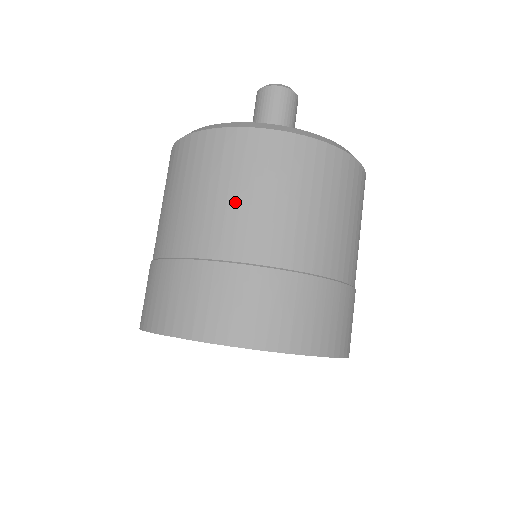
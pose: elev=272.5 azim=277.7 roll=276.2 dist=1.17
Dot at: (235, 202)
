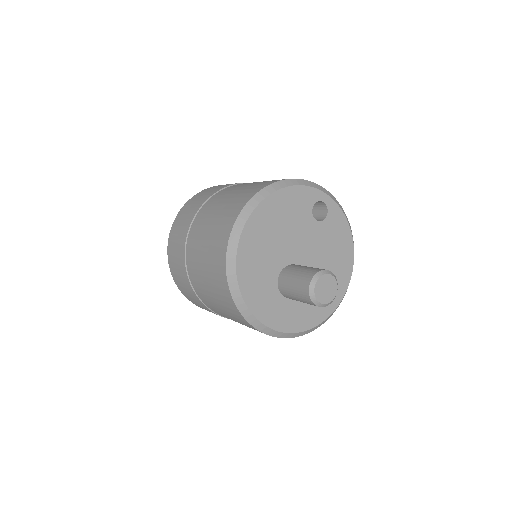
Dot at: (227, 316)
